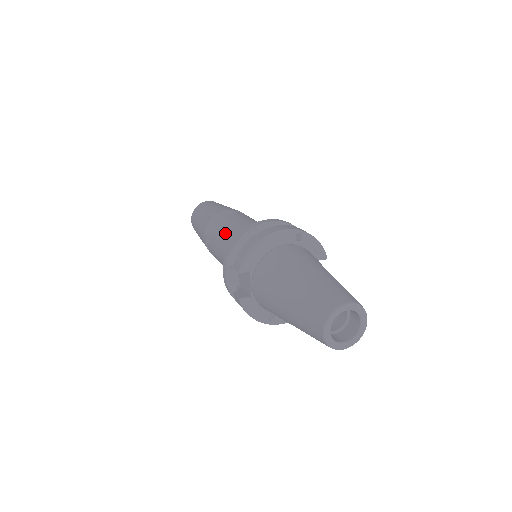
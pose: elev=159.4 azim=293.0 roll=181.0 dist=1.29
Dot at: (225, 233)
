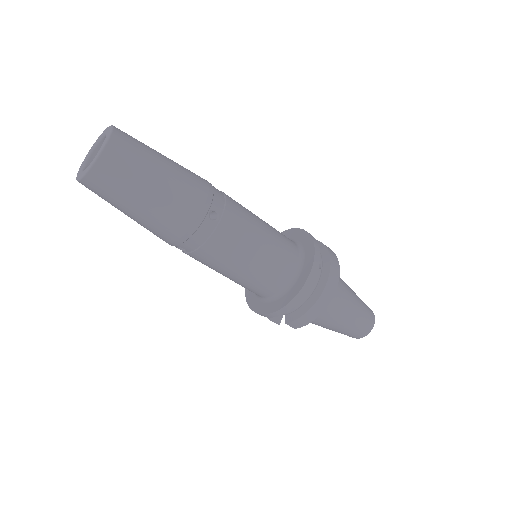
Dot at: (237, 267)
